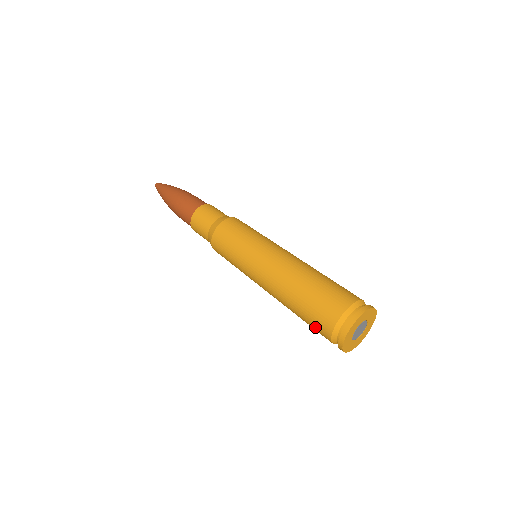
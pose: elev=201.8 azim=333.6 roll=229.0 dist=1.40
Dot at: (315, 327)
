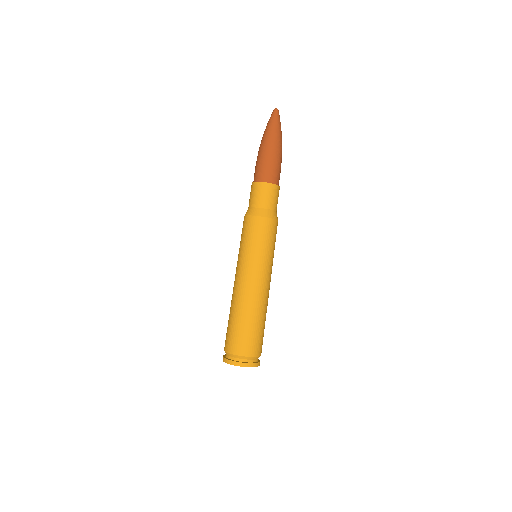
Dot at: (228, 337)
